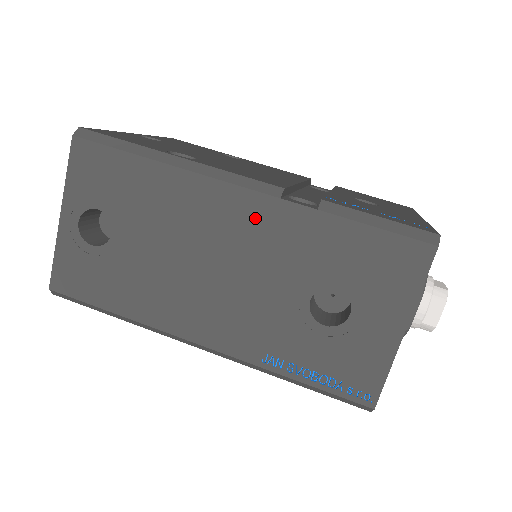
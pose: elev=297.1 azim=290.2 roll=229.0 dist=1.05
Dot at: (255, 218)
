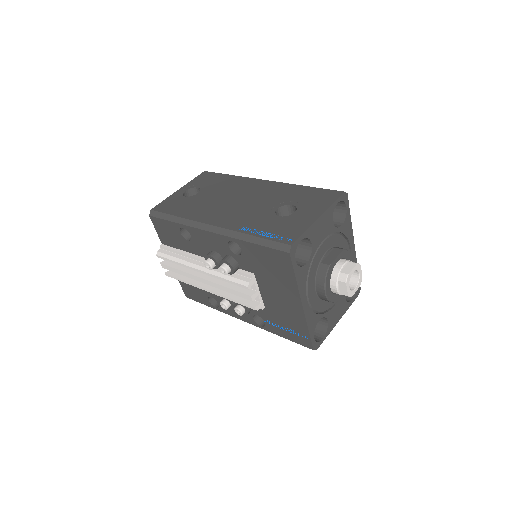
Dot at: (266, 187)
